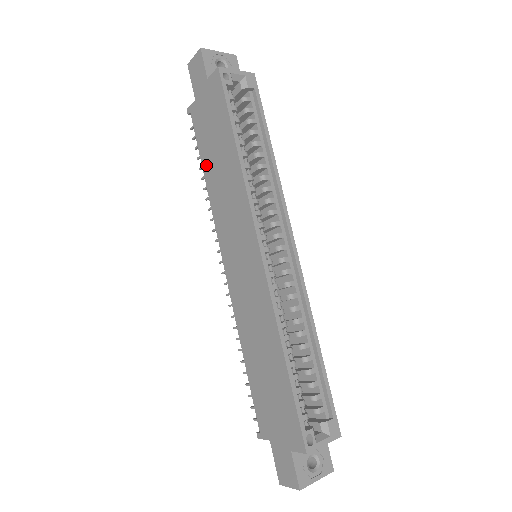
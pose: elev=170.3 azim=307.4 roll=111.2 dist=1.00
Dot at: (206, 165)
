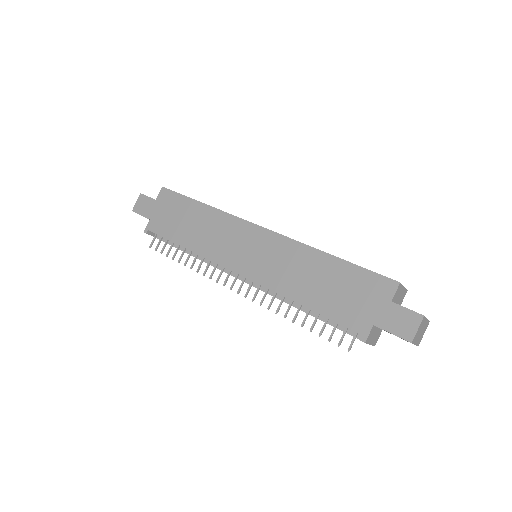
Dot at: (182, 239)
